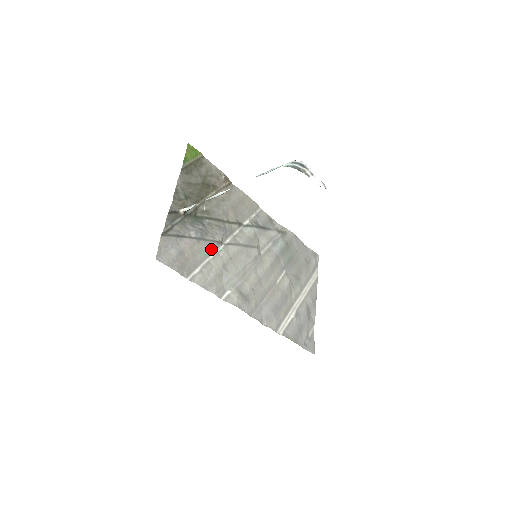
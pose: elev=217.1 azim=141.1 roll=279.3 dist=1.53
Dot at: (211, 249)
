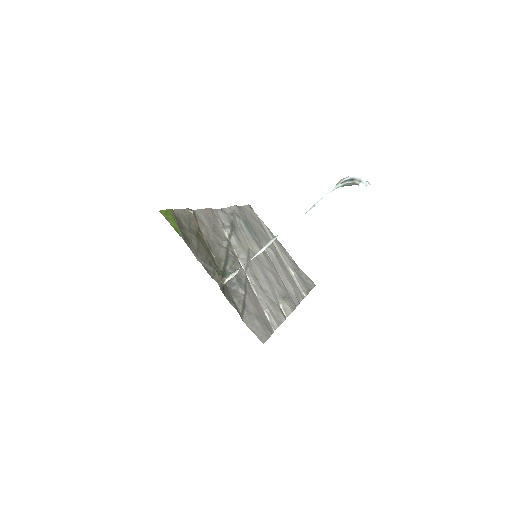
Dot at: (250, 287)
